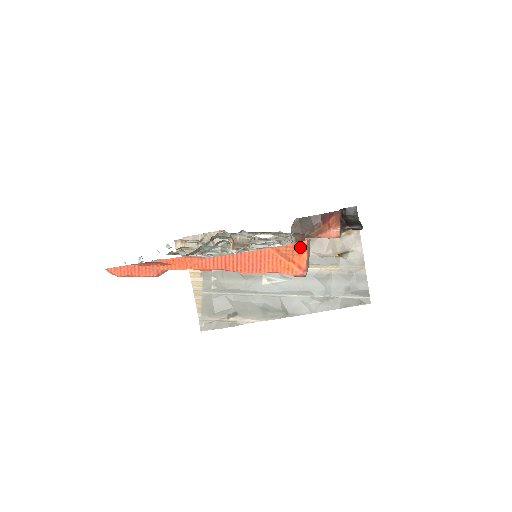
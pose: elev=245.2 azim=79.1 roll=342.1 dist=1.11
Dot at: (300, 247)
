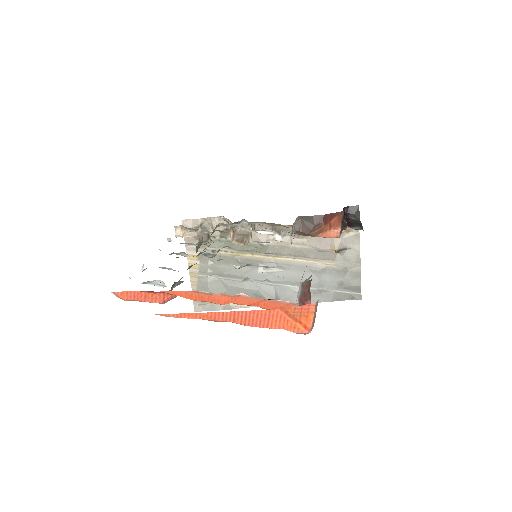
Dot at: (308, 309)
